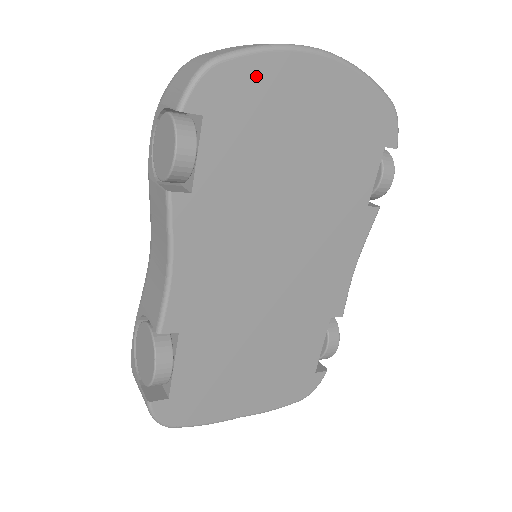
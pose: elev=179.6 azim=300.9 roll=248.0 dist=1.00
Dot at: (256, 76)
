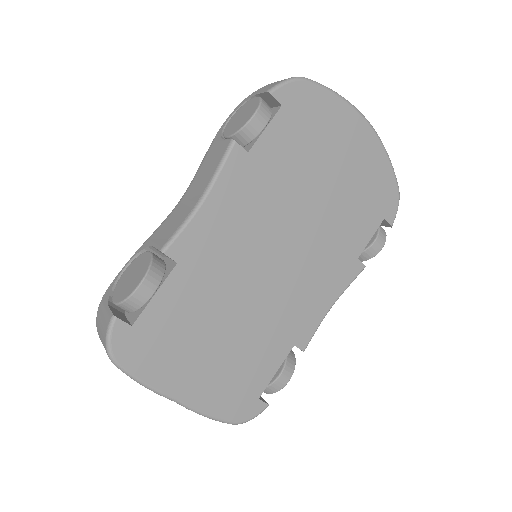
Dot at: (324, 106)
